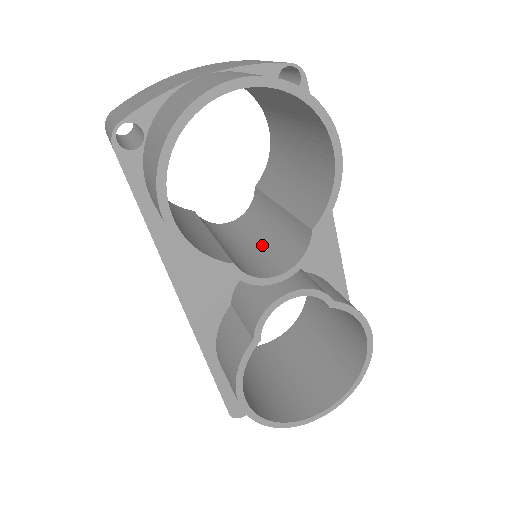
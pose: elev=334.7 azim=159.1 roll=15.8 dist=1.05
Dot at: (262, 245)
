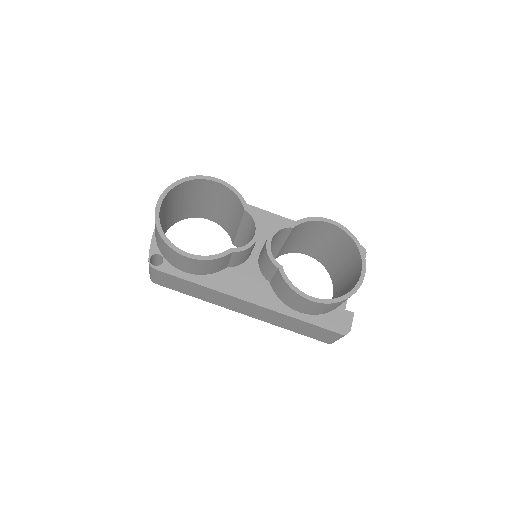
Dot at: occluded
